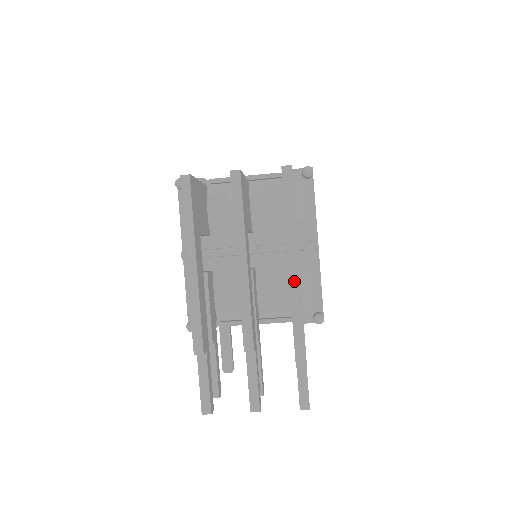
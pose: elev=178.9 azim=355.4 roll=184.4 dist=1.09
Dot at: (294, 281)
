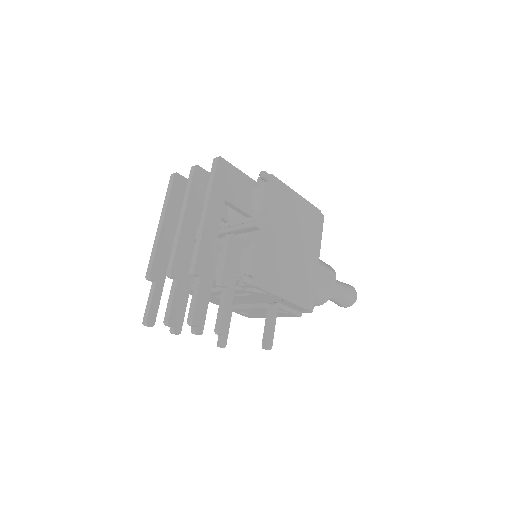
Dot at: (200, 227)
